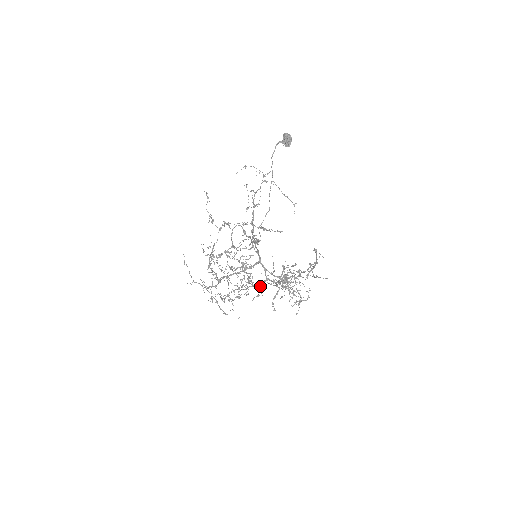
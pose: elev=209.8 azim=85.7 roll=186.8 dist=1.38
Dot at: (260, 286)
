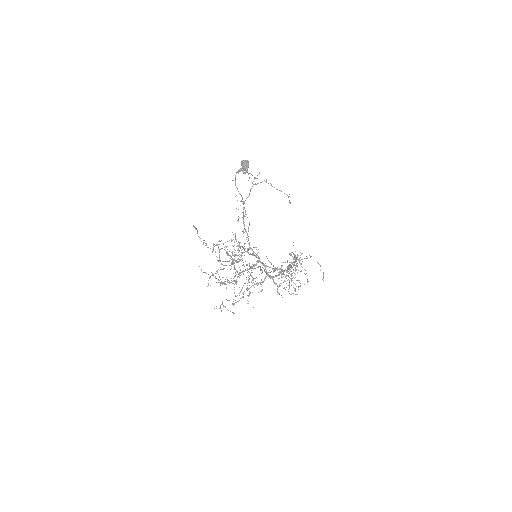
Dot at: (263, 282)
